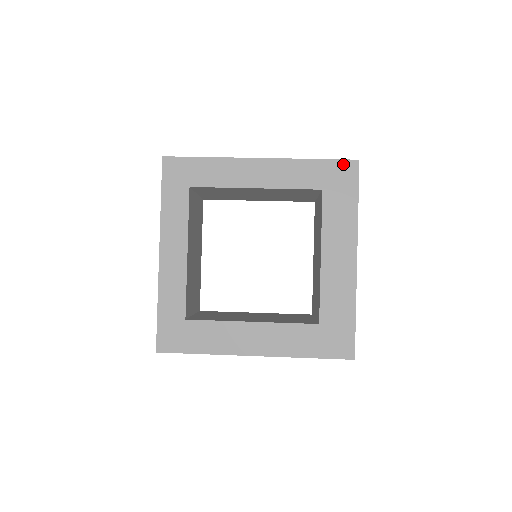
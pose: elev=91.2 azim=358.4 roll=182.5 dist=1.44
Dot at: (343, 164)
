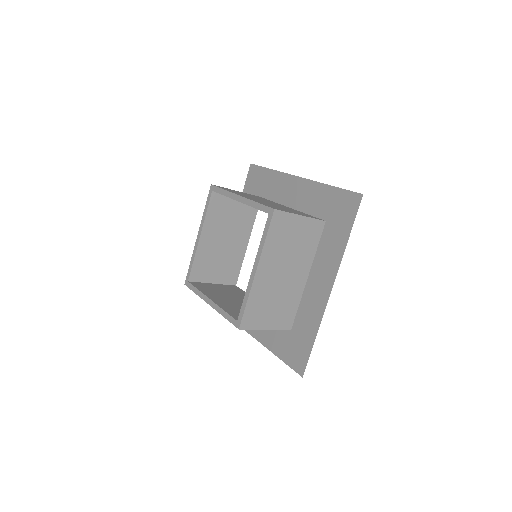
Dot at: (350, 195)
